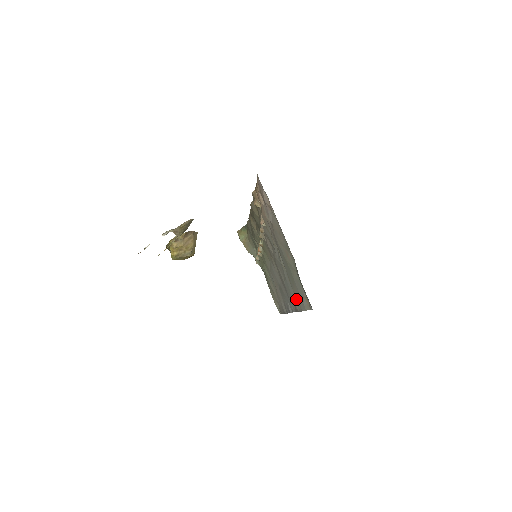
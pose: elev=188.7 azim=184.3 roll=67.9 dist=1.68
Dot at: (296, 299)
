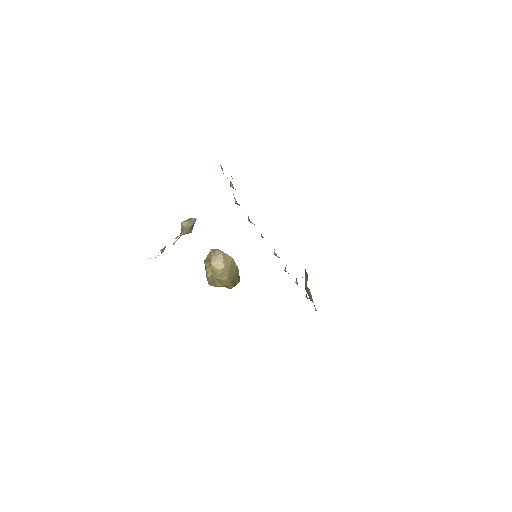
Dot at: occluded
